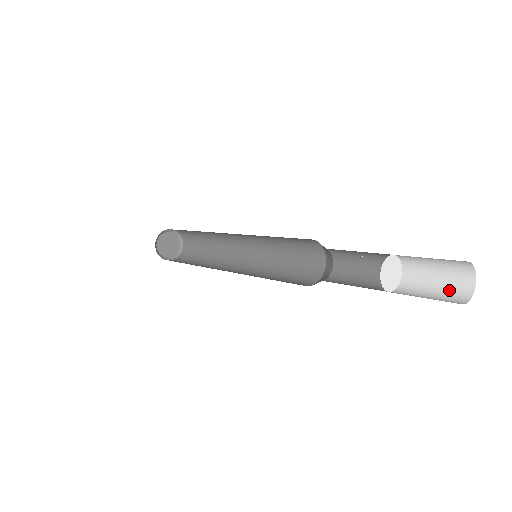
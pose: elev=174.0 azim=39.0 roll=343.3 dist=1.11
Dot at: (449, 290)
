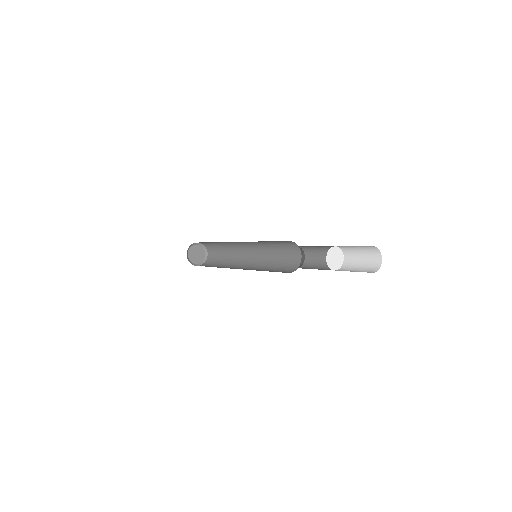
Dot at: (369, 257)
